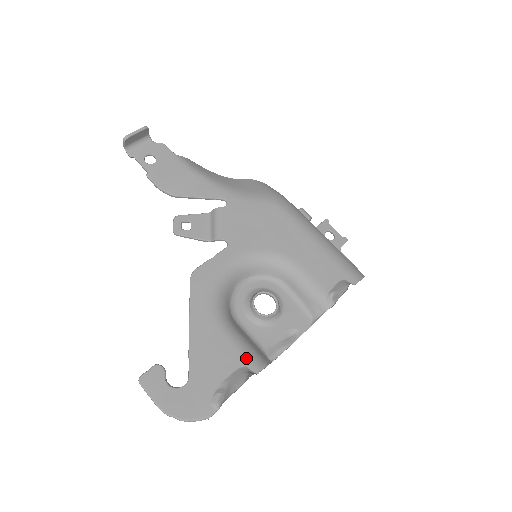
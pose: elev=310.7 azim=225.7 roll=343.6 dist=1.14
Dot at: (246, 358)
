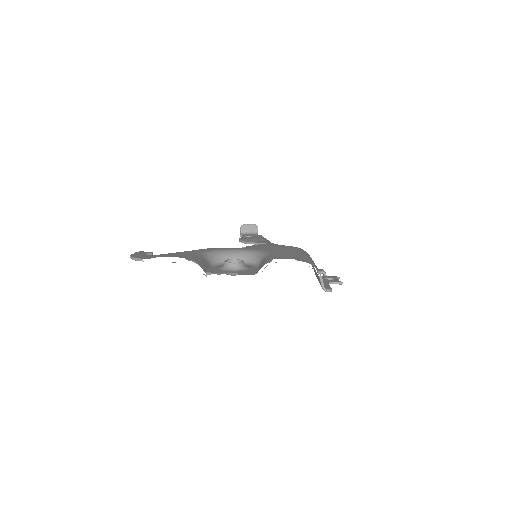
Dot at: (191, 258)
